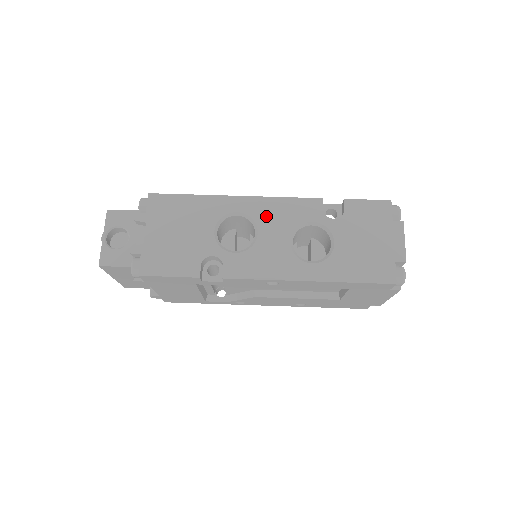
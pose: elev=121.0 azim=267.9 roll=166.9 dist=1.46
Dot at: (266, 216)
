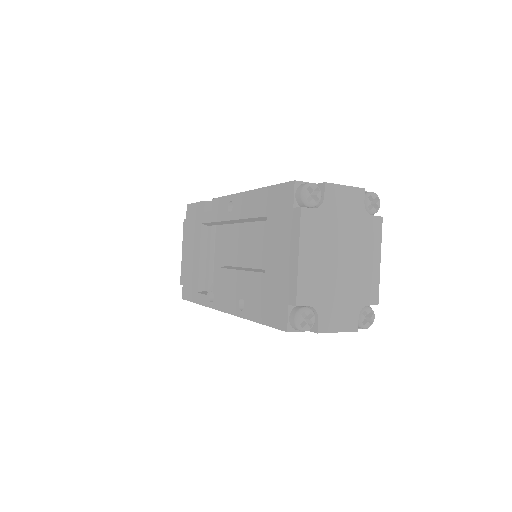
Dot at: occluded
